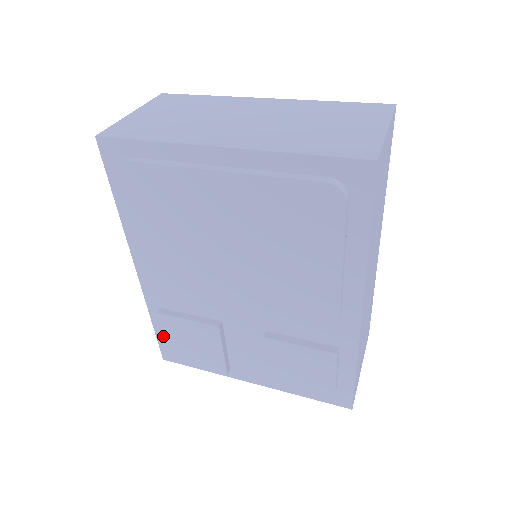
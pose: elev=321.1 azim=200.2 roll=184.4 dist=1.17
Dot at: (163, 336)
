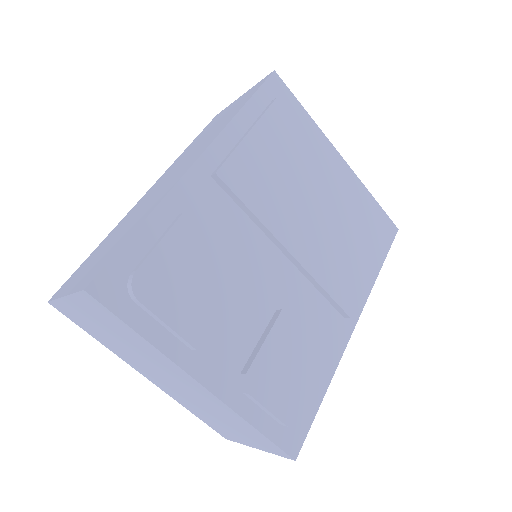
Dot at: (155, 246)
